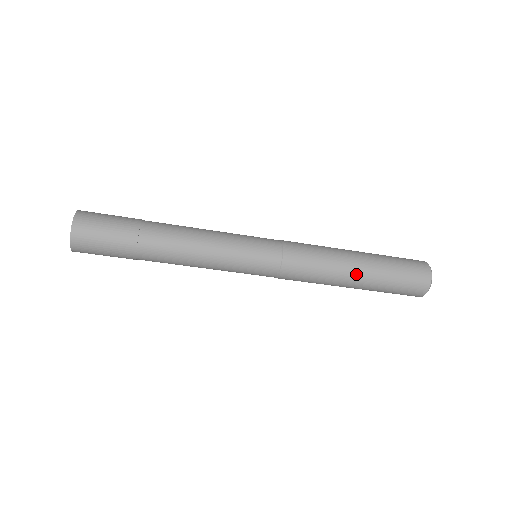
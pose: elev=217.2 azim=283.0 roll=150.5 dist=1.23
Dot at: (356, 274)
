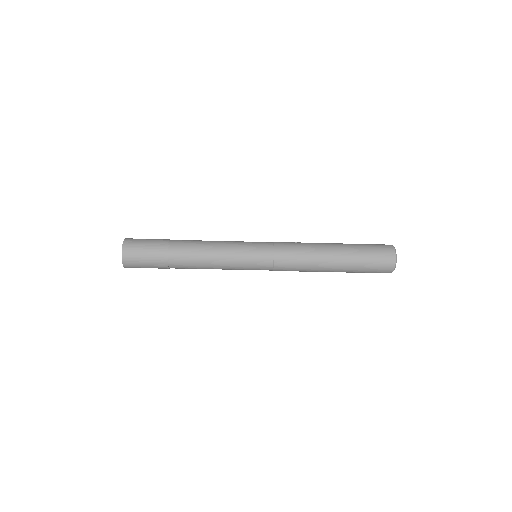
Dot at: (332, 268)
